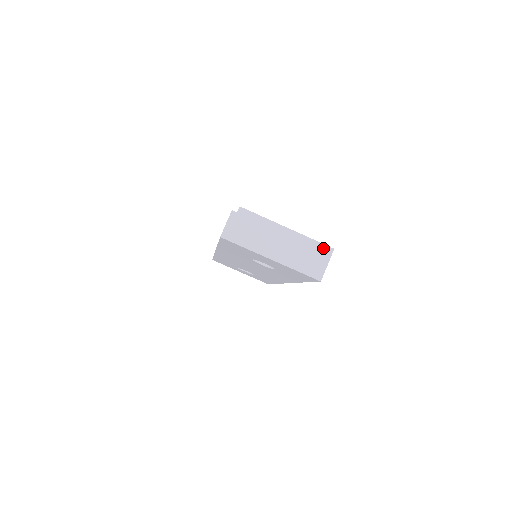
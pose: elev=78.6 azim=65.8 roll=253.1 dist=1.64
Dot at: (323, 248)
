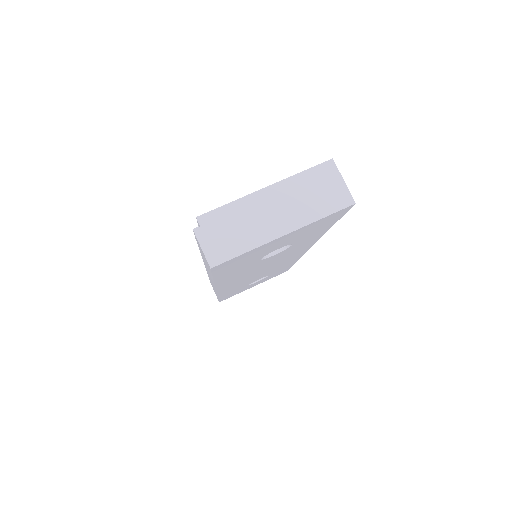
Dot at: (321, 169)
